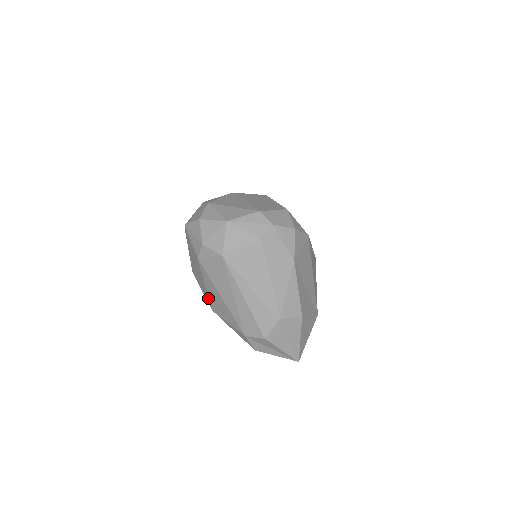
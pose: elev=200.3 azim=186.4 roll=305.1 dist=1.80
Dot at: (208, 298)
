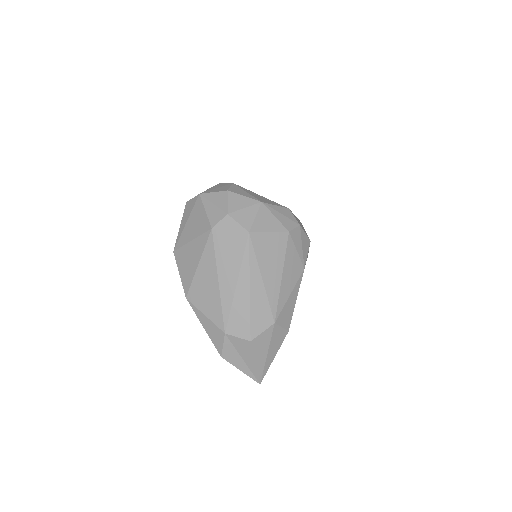
Dot at: (190, 281)
